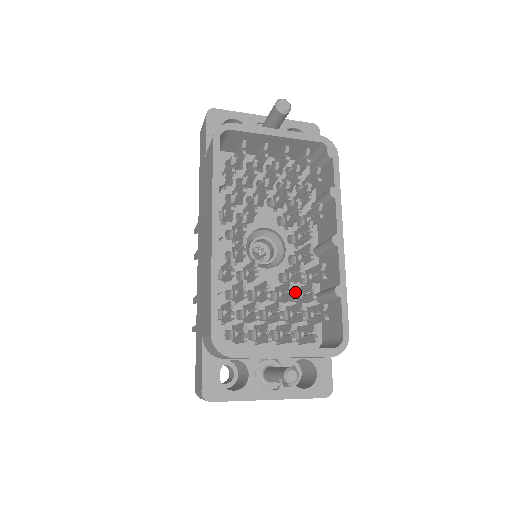
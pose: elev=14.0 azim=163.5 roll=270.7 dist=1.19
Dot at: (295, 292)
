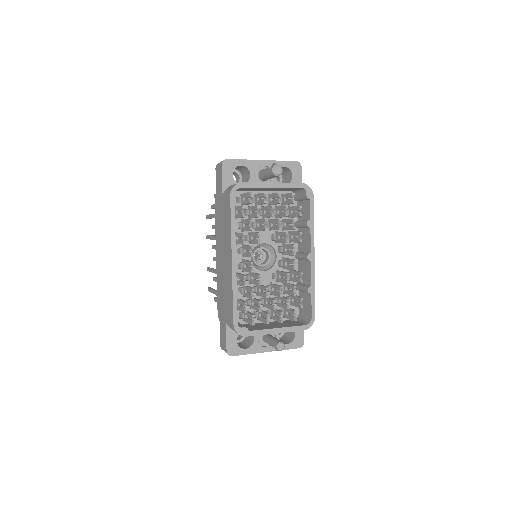
Dot at: (282, 284)
